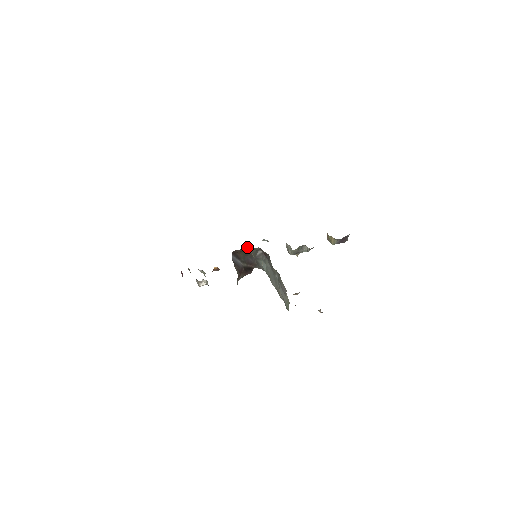
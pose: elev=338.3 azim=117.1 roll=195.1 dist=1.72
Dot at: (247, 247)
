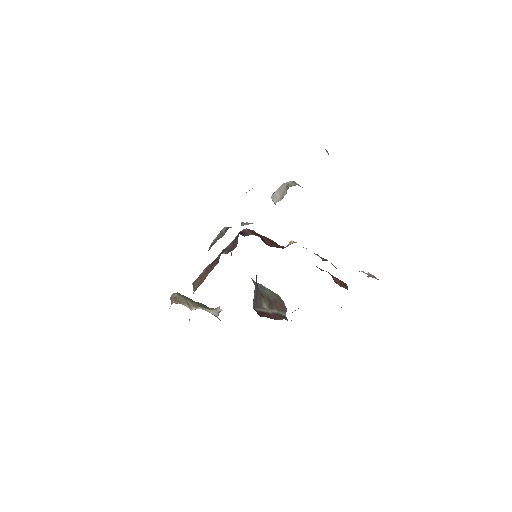
Dot at: occluded
